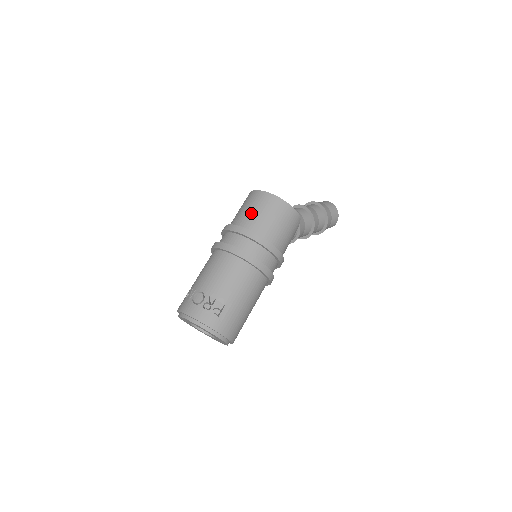
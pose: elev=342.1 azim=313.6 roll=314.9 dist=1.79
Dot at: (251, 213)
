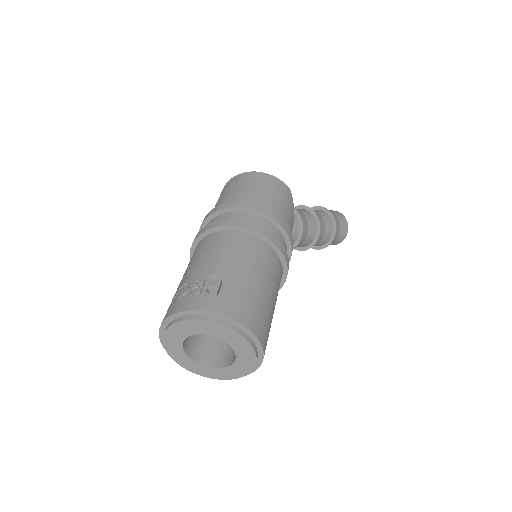
Dot at: (224, 196)
